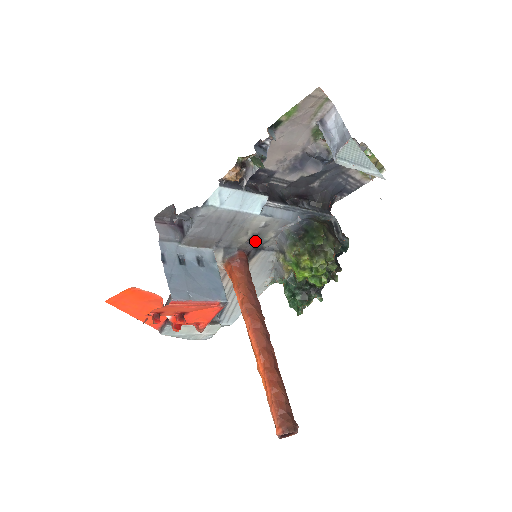
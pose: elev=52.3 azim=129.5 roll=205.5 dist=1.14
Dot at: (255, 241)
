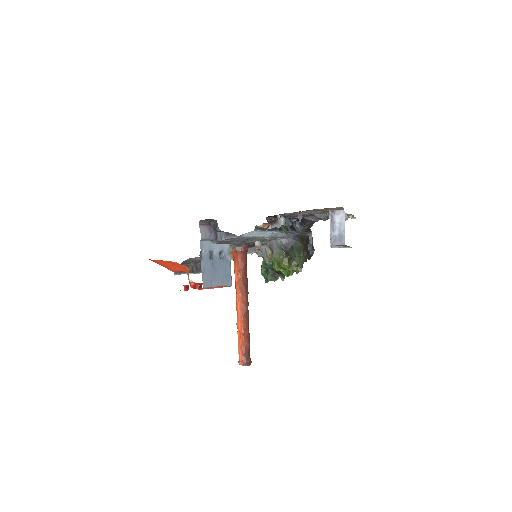
Dot at: (258, 246)
